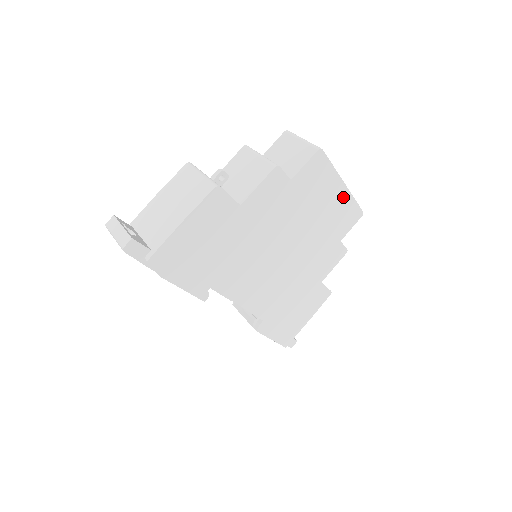
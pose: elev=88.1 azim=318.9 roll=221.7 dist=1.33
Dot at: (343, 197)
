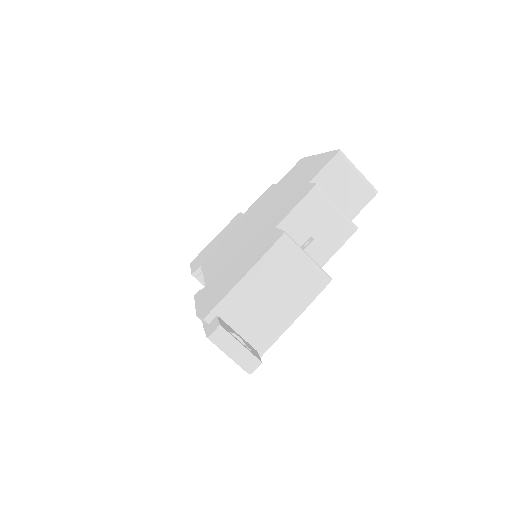
Dot at: occluded
